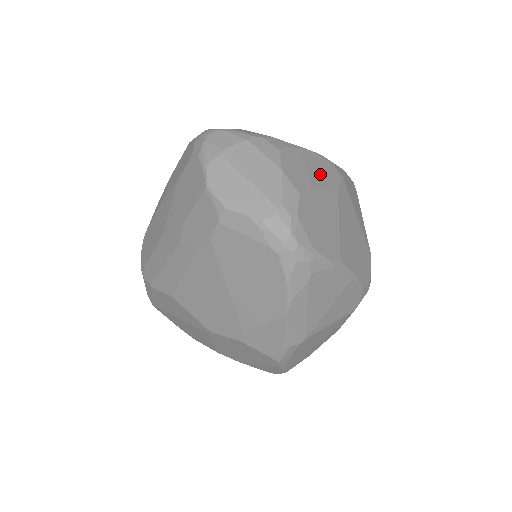
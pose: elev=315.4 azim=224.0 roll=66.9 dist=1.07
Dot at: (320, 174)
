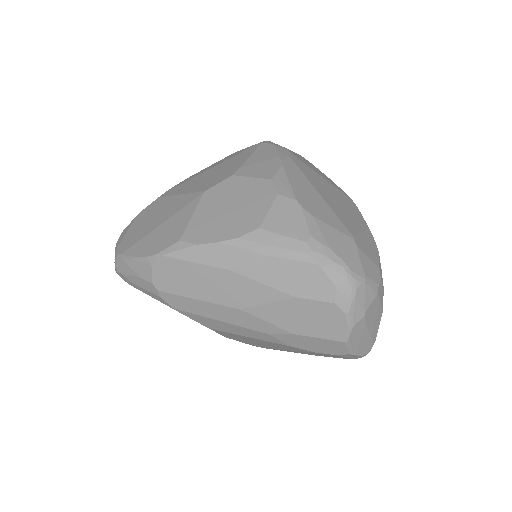
Dot at: occluded
